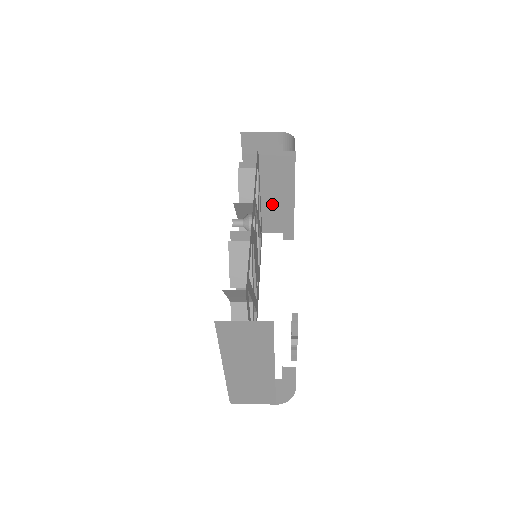
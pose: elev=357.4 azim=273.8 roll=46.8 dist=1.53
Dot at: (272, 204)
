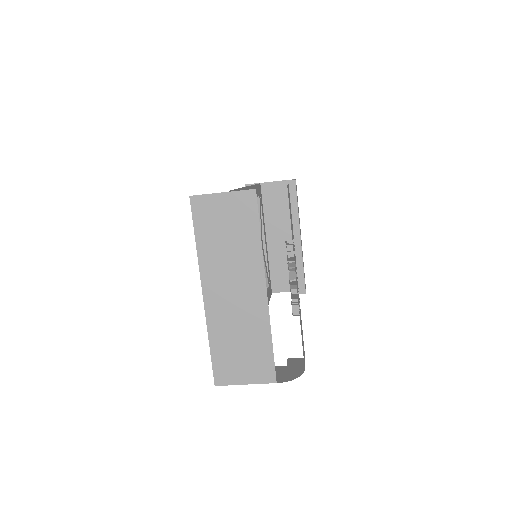
Dot at: (279, 253)
